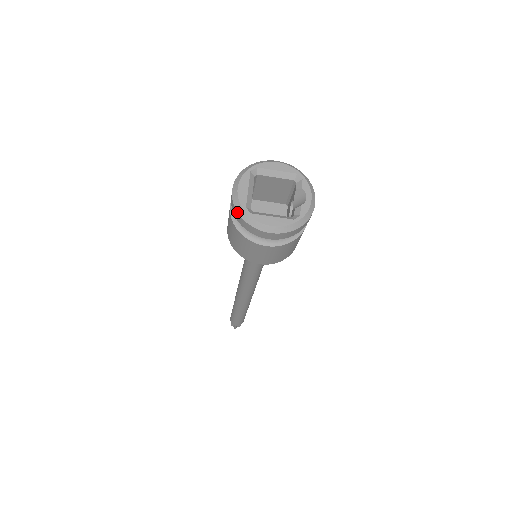
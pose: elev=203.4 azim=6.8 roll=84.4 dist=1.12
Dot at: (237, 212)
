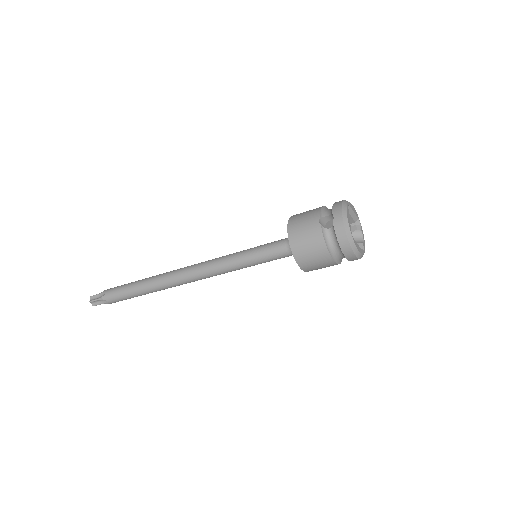
Dot at: (346, 233)
